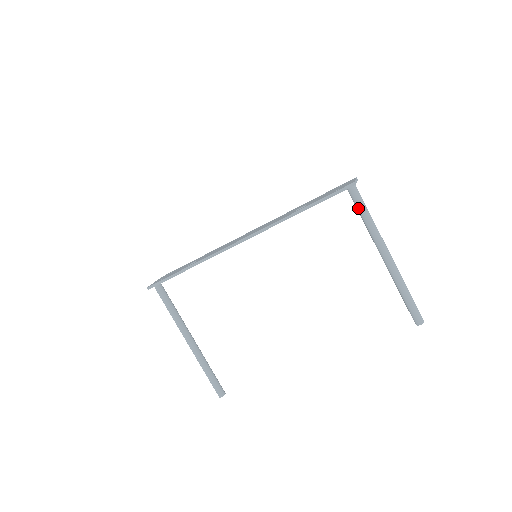
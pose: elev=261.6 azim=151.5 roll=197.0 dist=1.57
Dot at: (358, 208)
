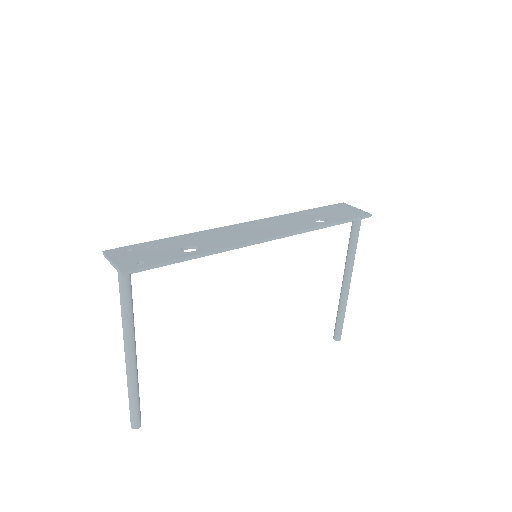
Dot at: (355, 235)
